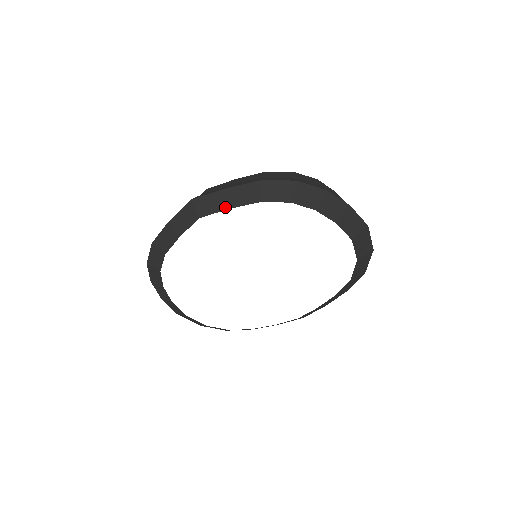
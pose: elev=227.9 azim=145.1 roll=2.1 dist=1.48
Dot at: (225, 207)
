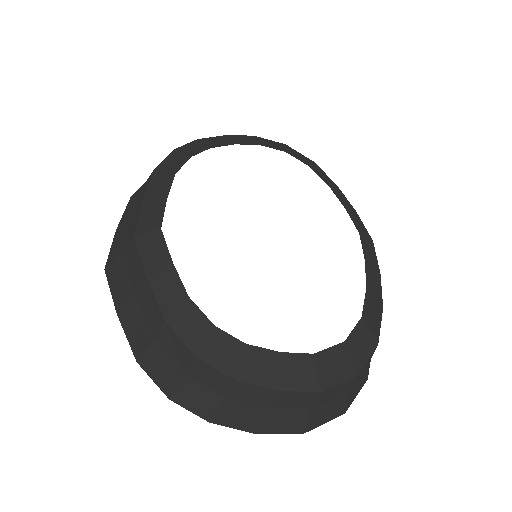
Dot at: occluded
